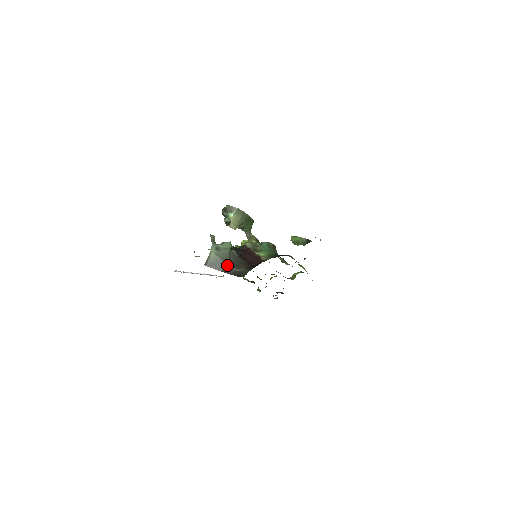
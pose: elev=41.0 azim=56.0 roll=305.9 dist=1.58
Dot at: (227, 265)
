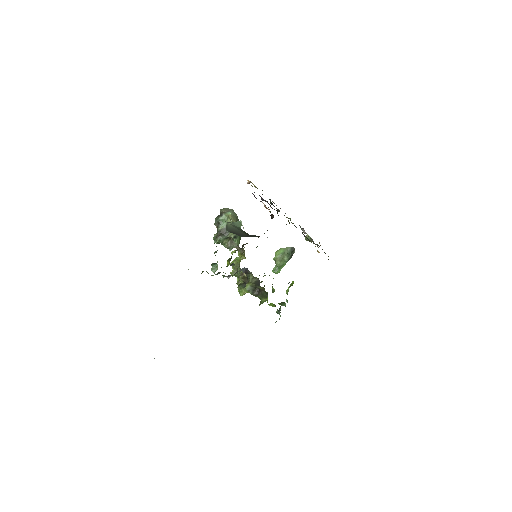
Dot at: (245, 234)
